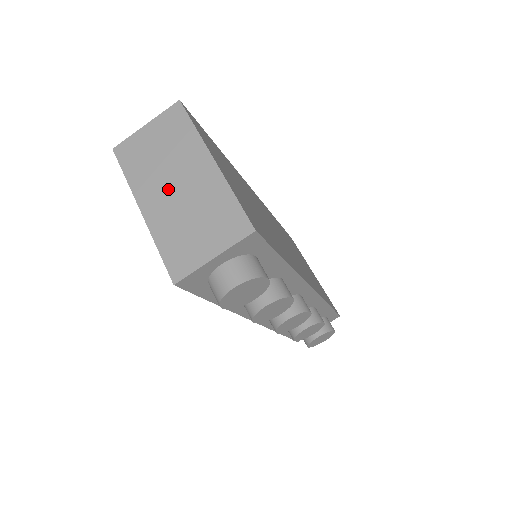
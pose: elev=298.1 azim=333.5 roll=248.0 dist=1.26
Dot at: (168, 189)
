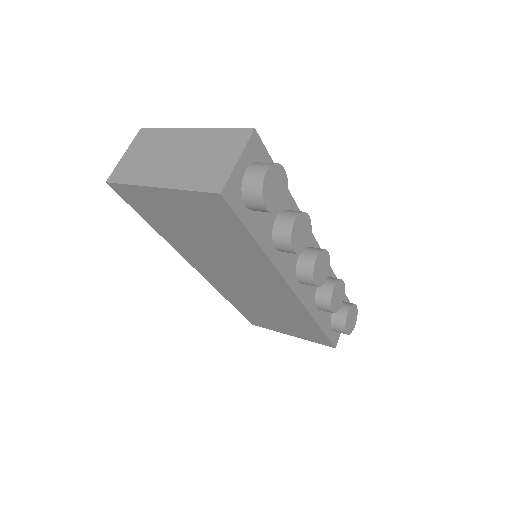
Dot at: (170, 163)
